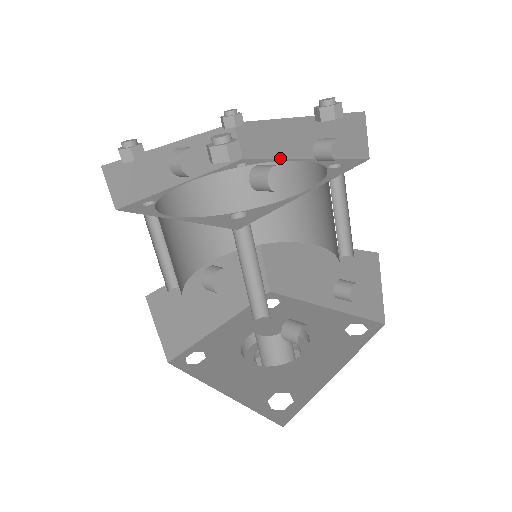
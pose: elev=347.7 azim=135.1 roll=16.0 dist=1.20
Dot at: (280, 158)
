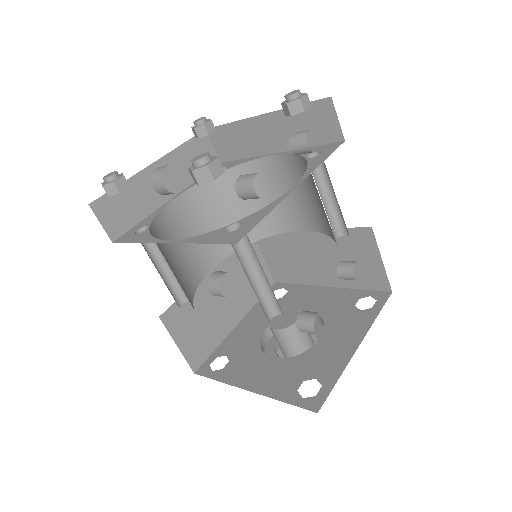
Dot at: (258, 155)
